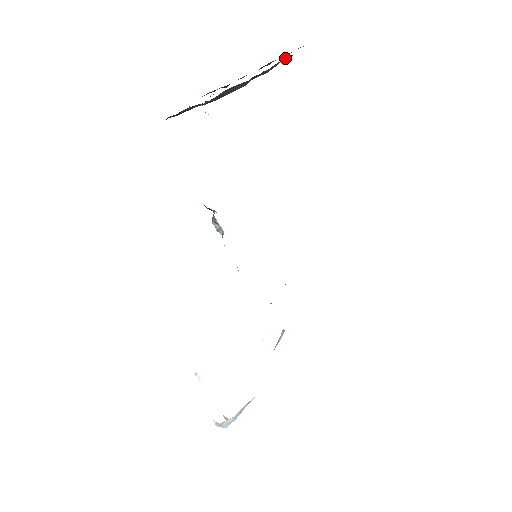
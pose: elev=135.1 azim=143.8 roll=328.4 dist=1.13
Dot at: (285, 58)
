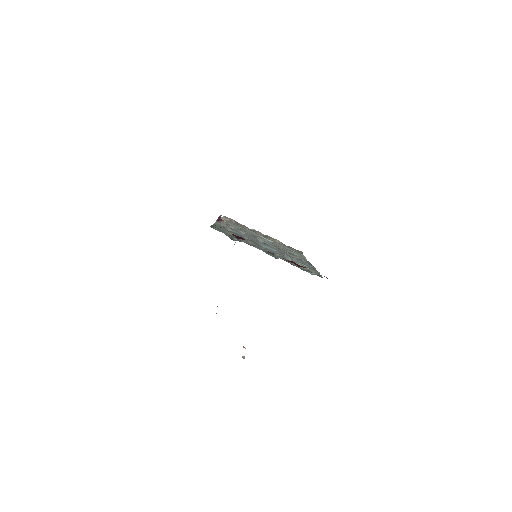
Dot at: occluded
